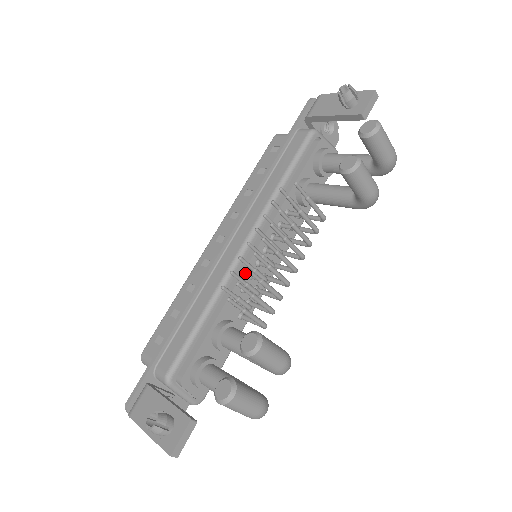
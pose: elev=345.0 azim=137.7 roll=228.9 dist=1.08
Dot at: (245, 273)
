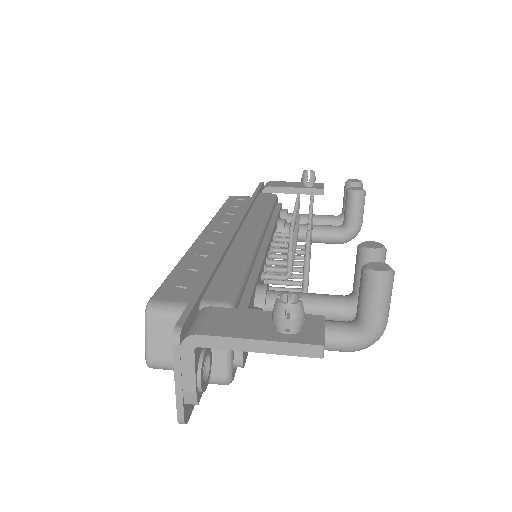
Dot at: (266, 254)
